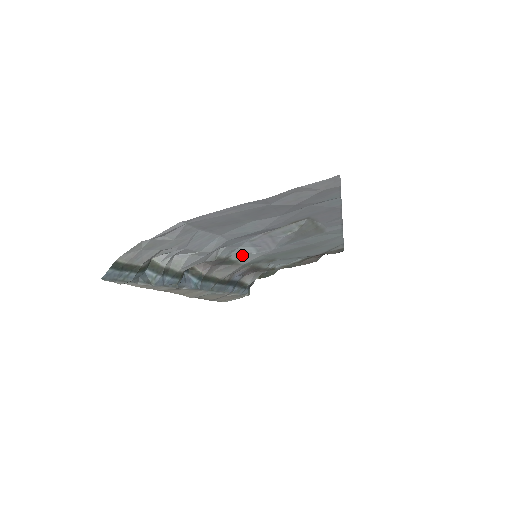
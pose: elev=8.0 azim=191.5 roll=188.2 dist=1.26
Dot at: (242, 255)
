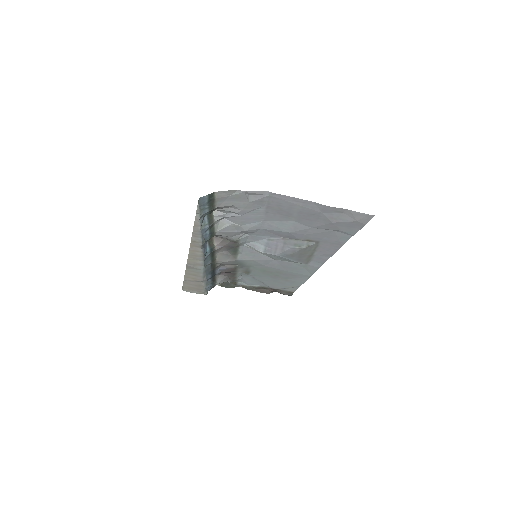
Dot at: (246, 251)
